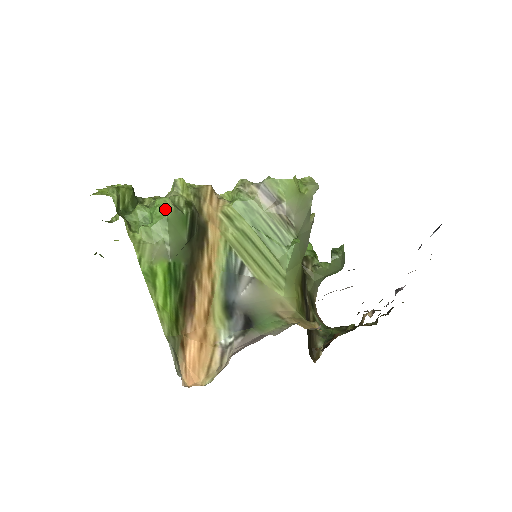
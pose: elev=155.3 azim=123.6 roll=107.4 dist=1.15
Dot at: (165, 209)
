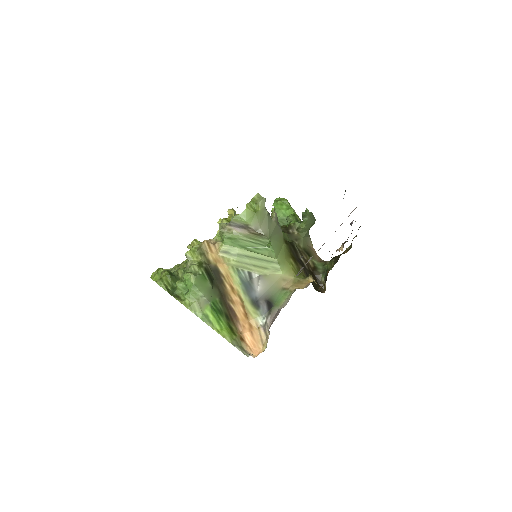
Dot at: (190, 281)
